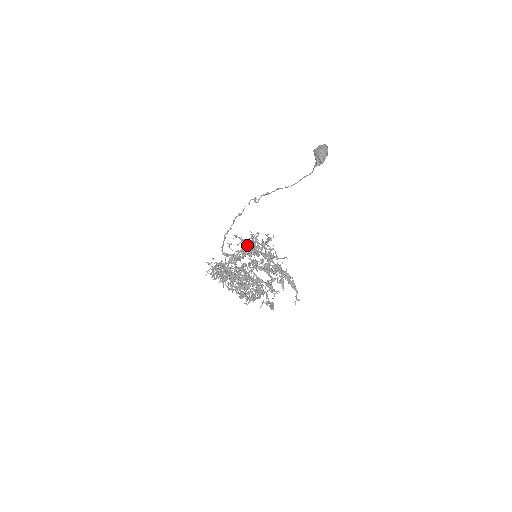
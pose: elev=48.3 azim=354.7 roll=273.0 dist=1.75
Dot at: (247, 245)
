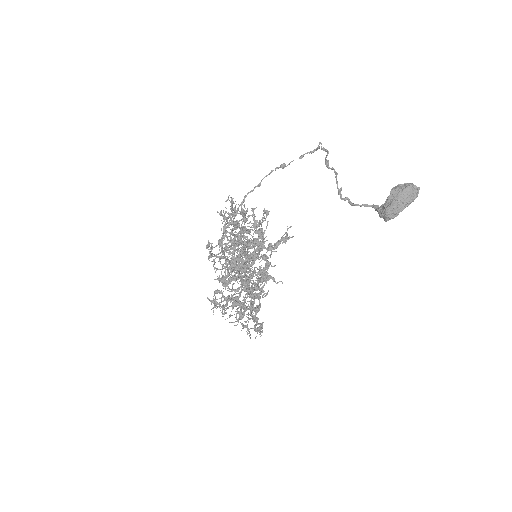
Dot at: (250, 243)
